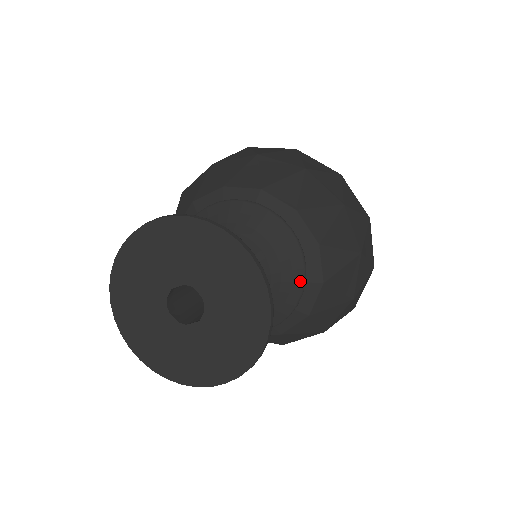
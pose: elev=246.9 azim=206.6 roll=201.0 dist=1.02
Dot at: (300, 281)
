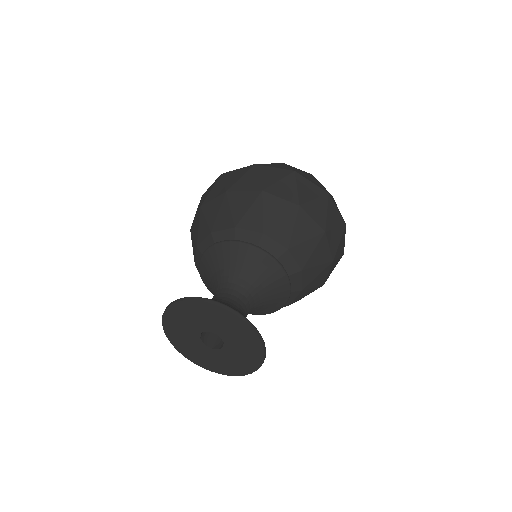
Dot at: (272, 263)
